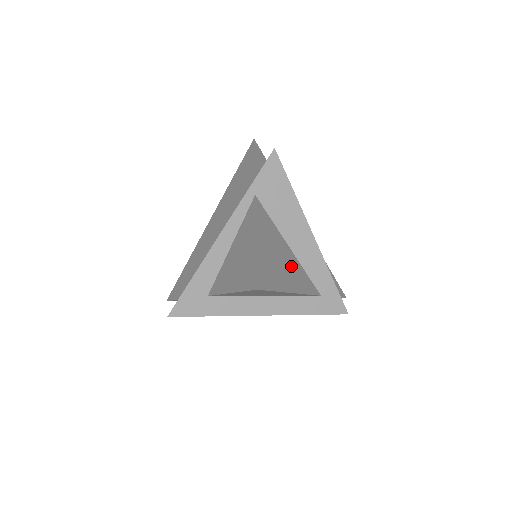
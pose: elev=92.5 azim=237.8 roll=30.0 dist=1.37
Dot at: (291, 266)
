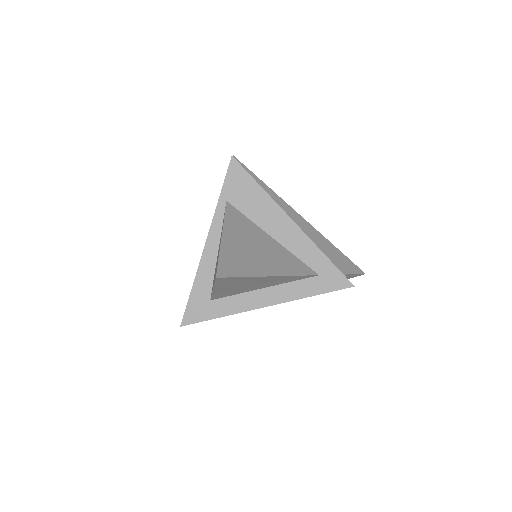
Dot at: (273, 254)
